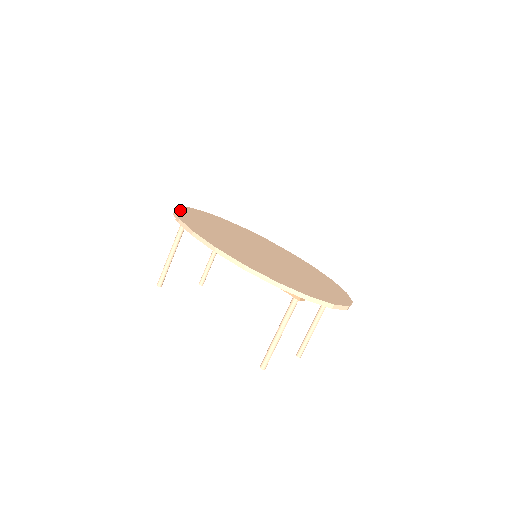
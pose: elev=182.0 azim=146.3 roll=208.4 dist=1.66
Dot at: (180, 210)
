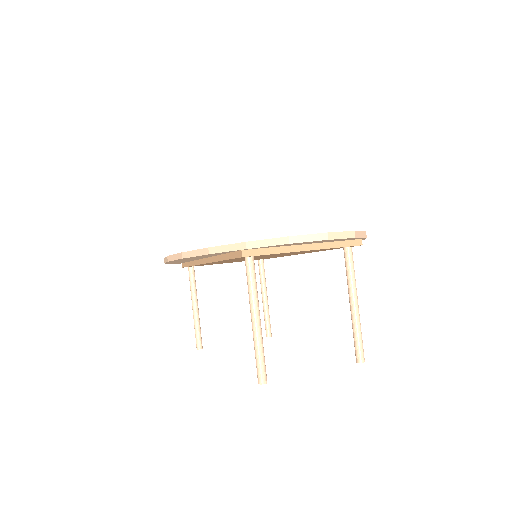
Dot at: occluded
